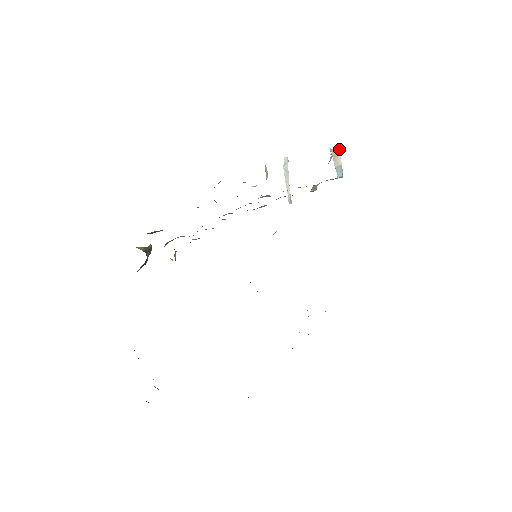
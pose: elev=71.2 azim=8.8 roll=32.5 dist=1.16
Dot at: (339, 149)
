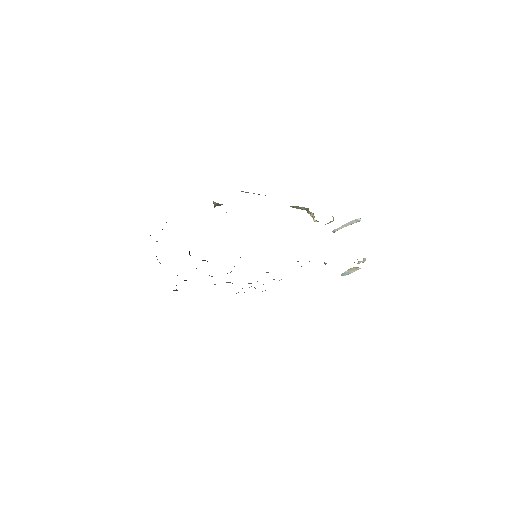
Dot at: occluded
